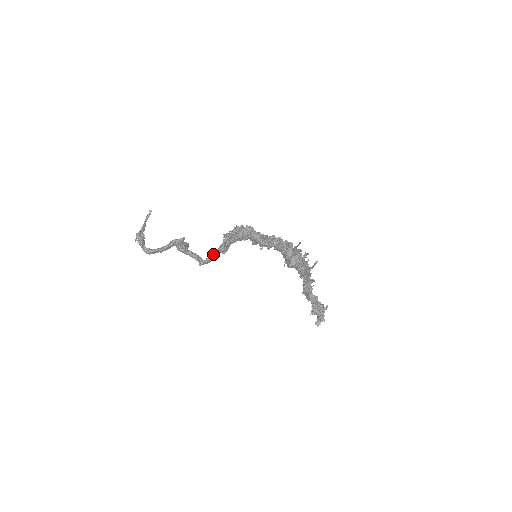
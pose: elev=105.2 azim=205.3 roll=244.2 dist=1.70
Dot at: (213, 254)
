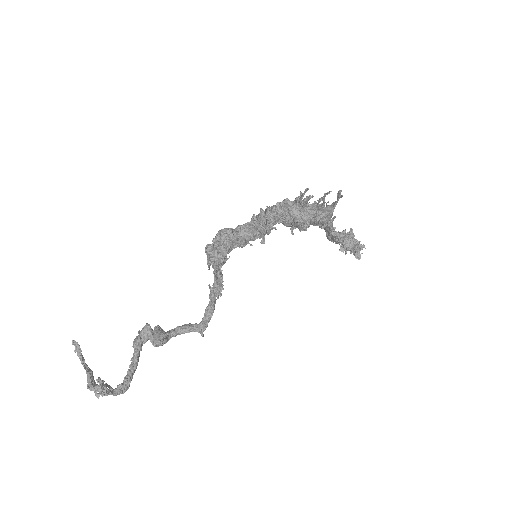
Dot at: (208, 306)
